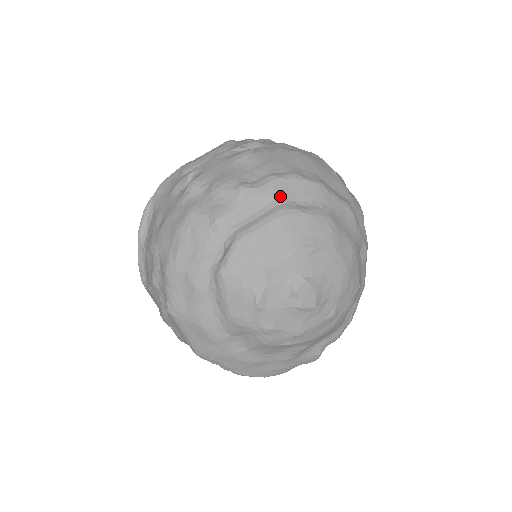
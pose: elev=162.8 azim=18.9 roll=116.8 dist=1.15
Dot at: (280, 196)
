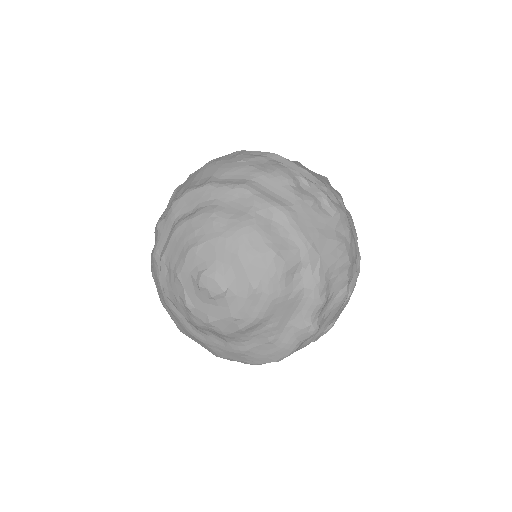
Dot at: (177, 215)
